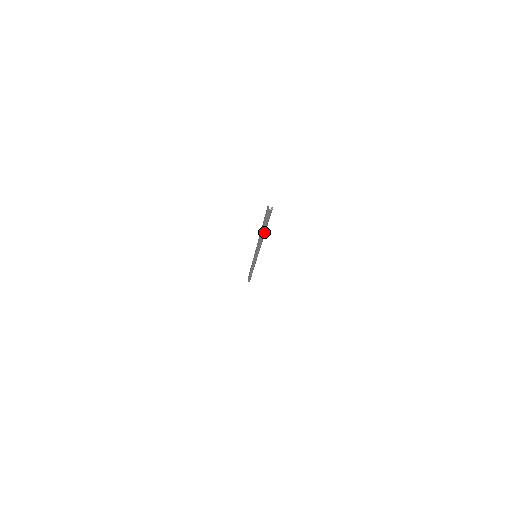
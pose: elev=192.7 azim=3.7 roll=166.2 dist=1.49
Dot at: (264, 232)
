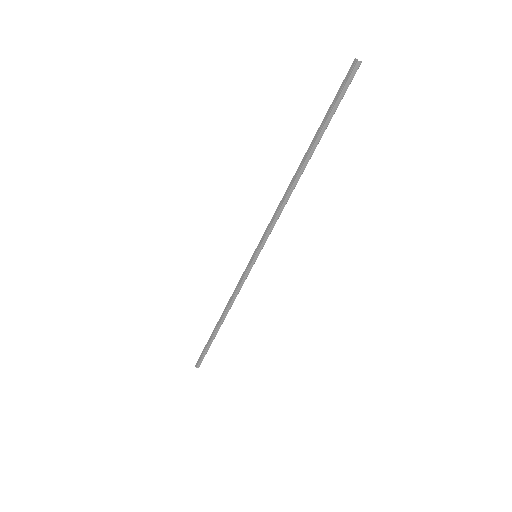
Dot at: (313, 151)
